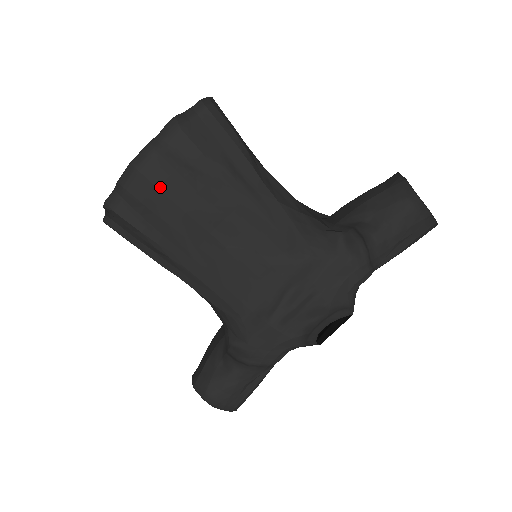
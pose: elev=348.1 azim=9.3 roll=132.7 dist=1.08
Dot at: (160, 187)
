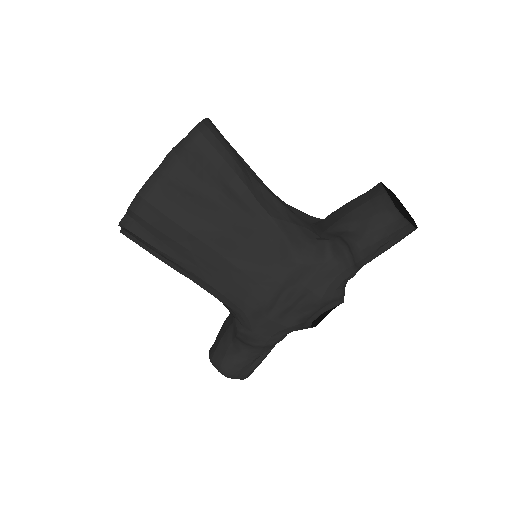
Dot at: (165, 213)
